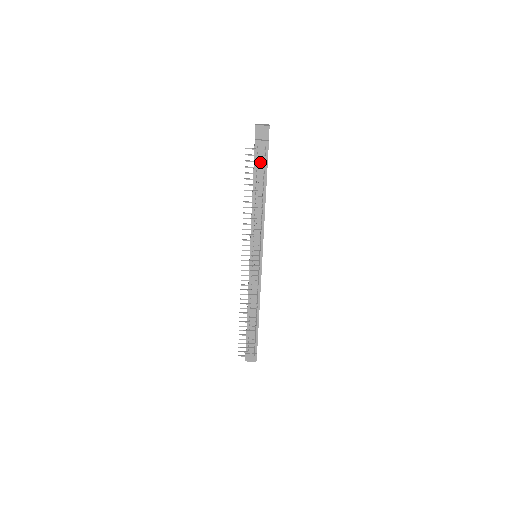
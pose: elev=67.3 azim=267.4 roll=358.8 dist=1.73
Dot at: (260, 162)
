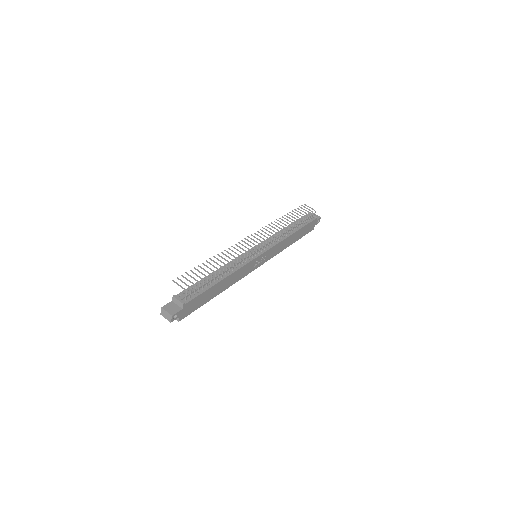
Dot at: occluded
